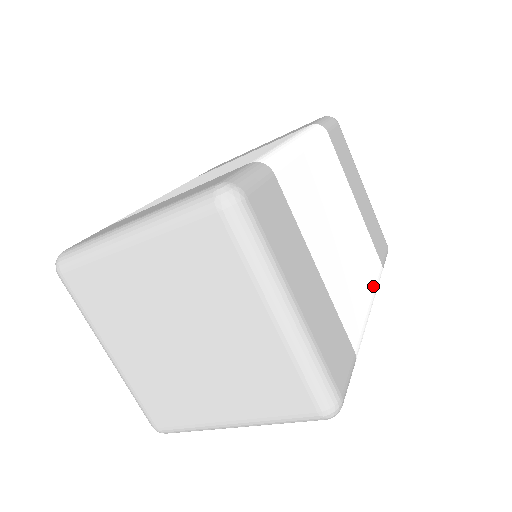
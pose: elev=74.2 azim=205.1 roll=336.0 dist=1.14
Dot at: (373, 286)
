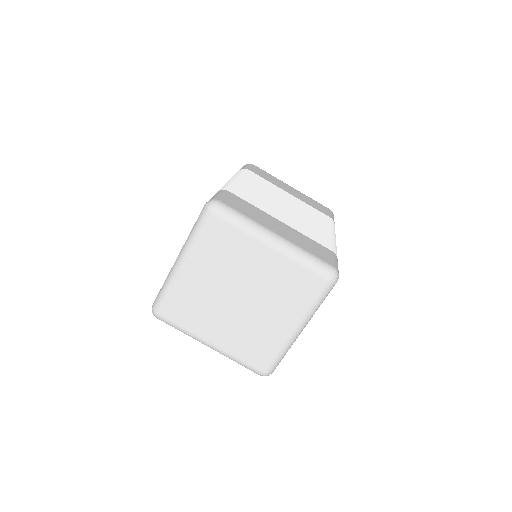
Dot at: (329, 227)
